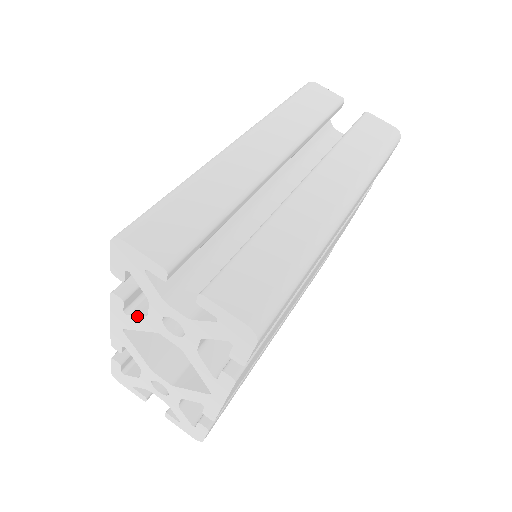
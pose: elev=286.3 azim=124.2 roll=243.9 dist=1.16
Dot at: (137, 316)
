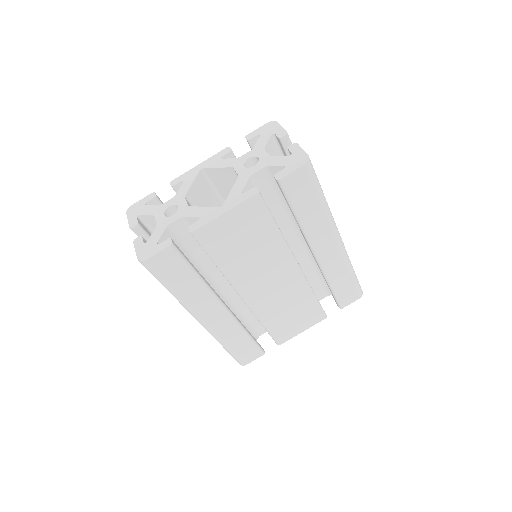
Dot at: (230, 158)
